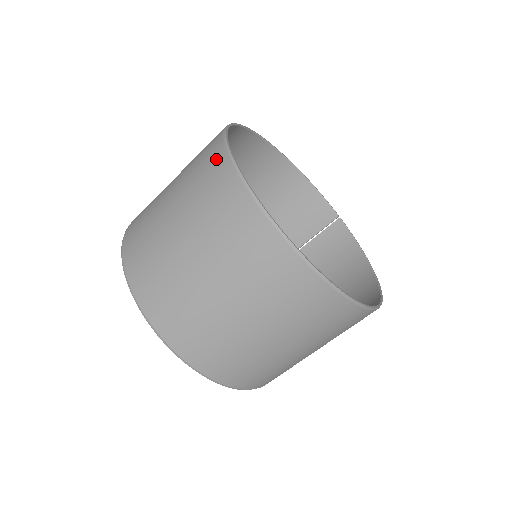
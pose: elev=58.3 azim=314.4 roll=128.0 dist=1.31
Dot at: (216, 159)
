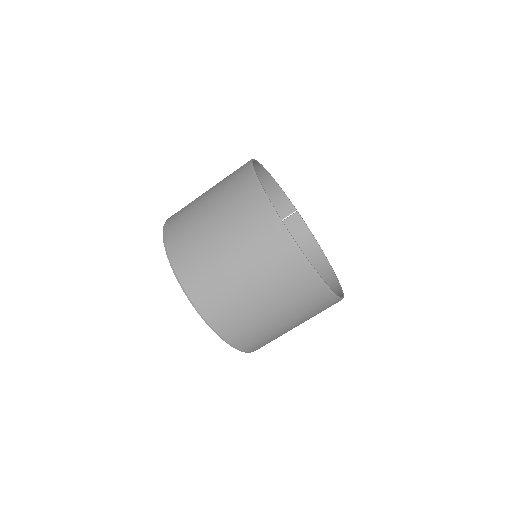
Dot at: (263, 213)
